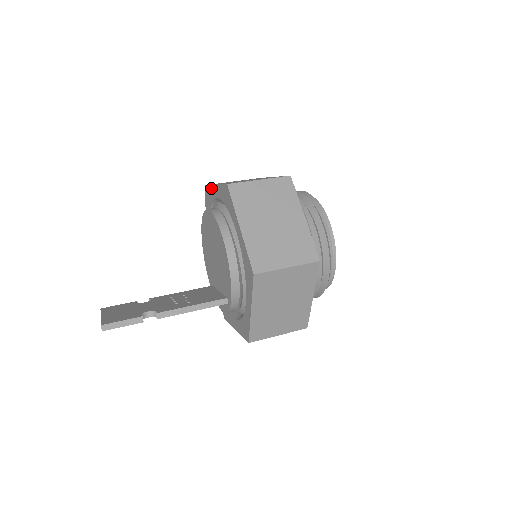
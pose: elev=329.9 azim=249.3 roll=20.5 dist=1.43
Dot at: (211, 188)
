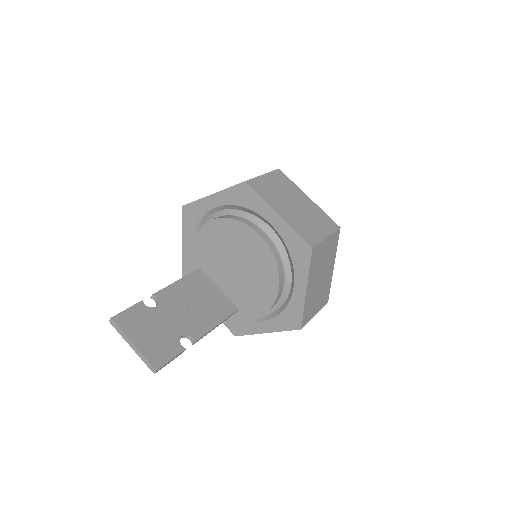
Dot at: (262, 203)
